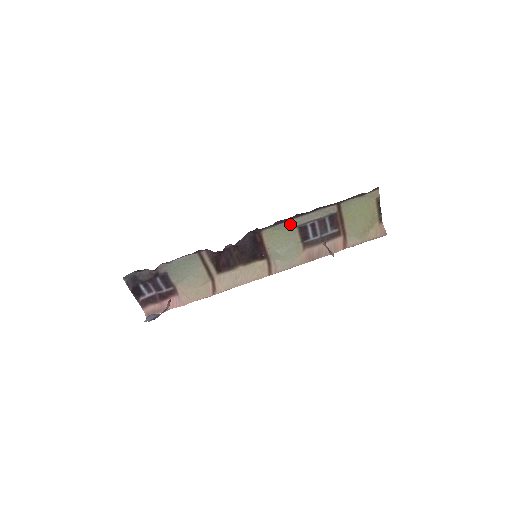
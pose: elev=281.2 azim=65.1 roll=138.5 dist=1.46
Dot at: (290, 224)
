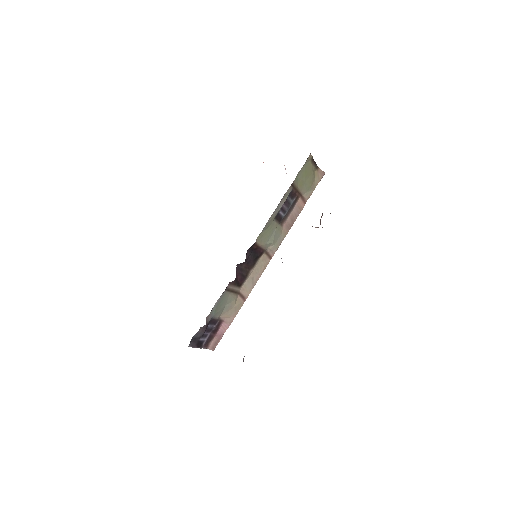
Dot at: (269, 222)
